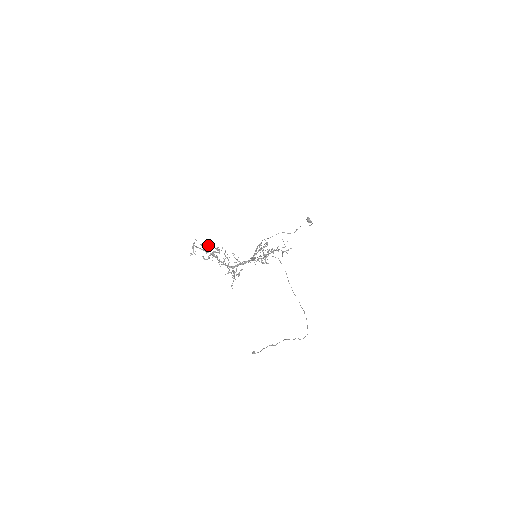
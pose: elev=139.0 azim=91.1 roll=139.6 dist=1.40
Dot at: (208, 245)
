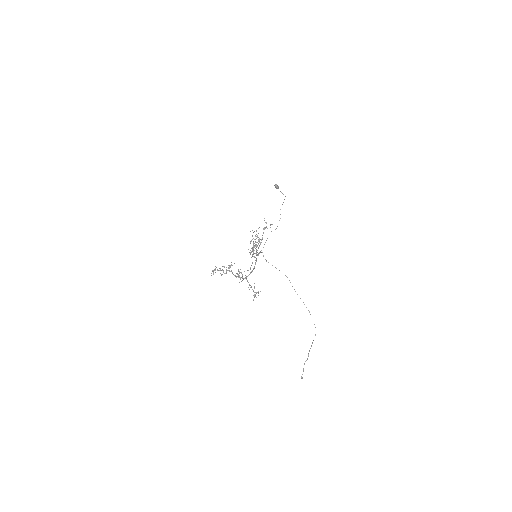
Dot at: (224, 266)
